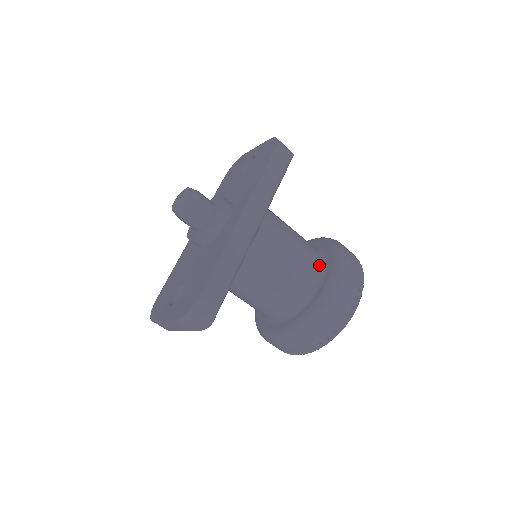
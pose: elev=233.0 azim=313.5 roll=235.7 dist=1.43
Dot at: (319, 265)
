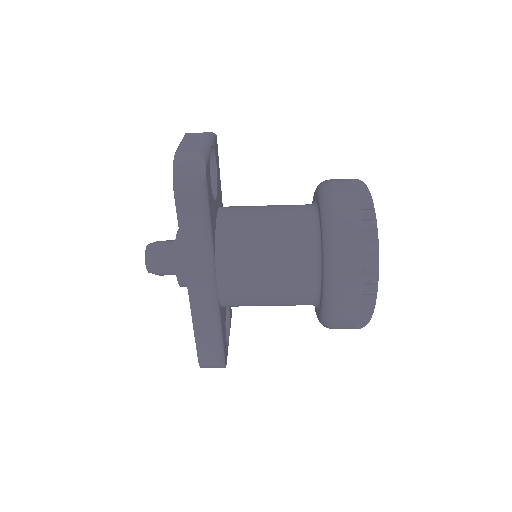
Dot at: (312, 269)
